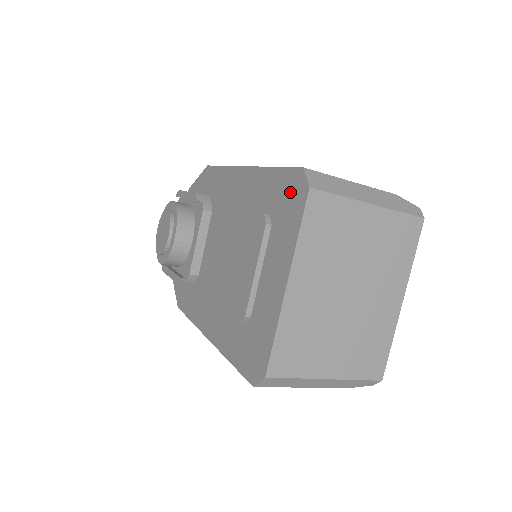
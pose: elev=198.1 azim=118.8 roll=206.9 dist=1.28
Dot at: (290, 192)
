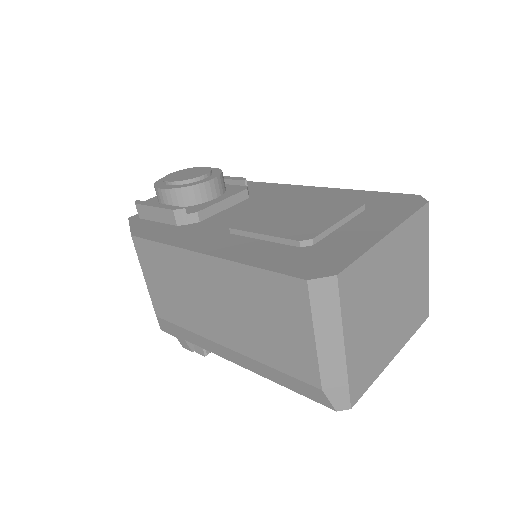
Dot at: (399, 201)
